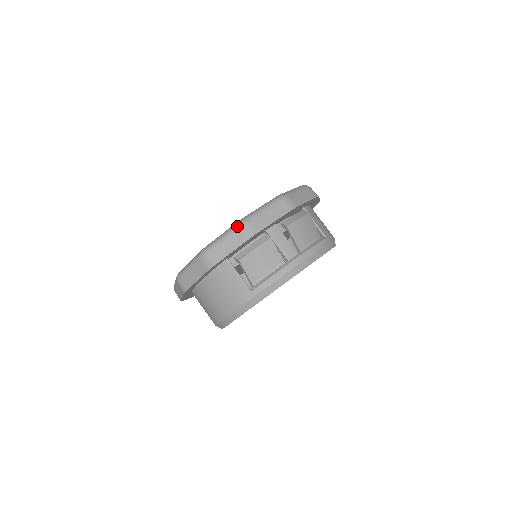
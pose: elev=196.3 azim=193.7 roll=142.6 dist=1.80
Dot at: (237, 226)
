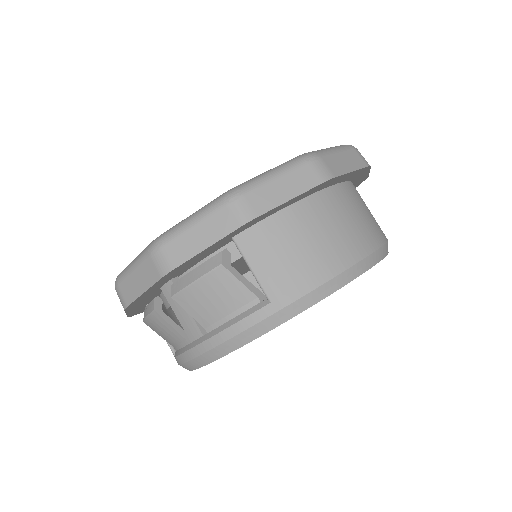
Dot at: occluded
